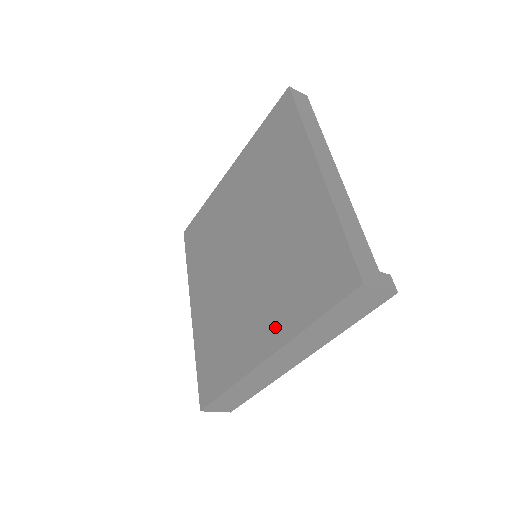
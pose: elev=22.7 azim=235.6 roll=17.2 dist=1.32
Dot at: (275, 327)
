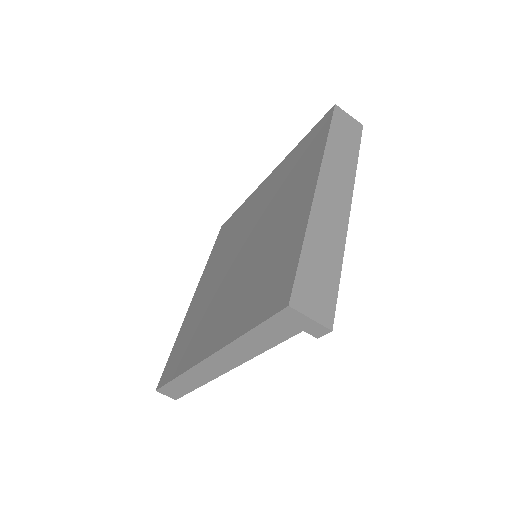
Dot at: (306, 181)
